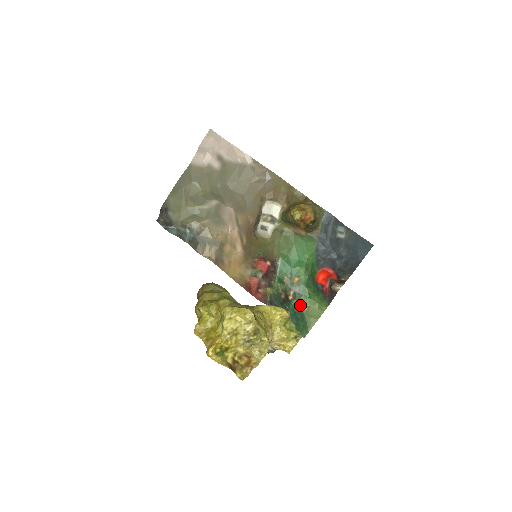
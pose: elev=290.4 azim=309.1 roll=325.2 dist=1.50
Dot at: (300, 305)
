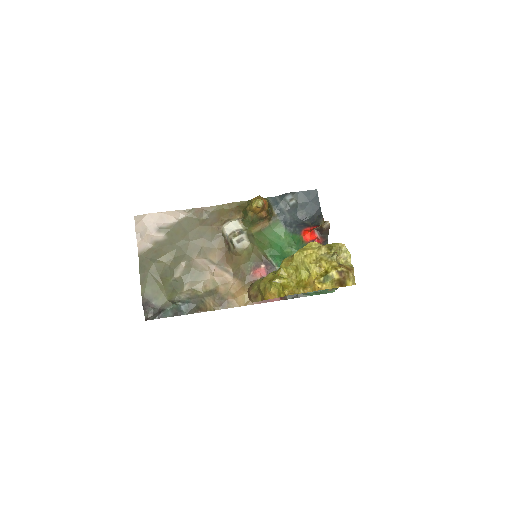
Dot at: occluded
